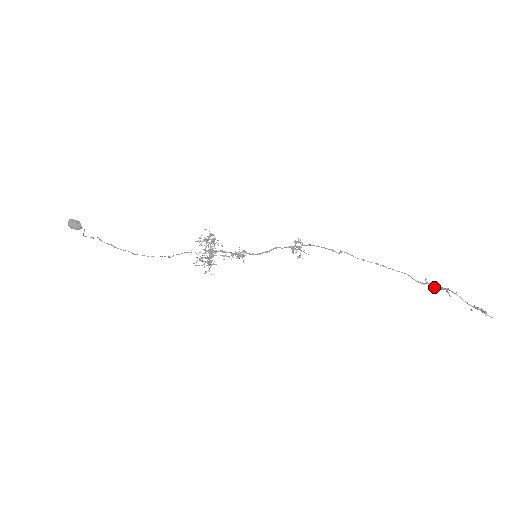
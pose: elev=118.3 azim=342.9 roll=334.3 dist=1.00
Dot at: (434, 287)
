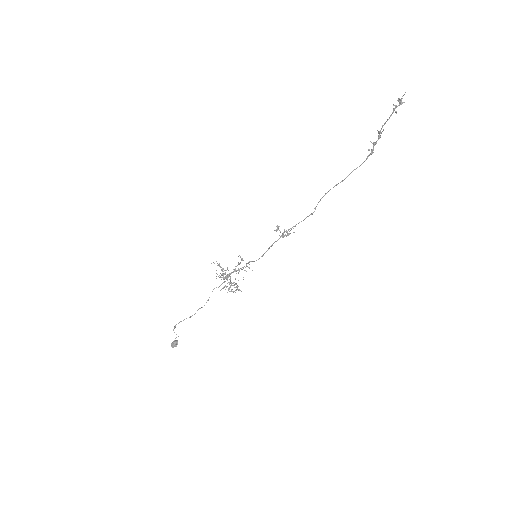
Dot at: (375, 144)
